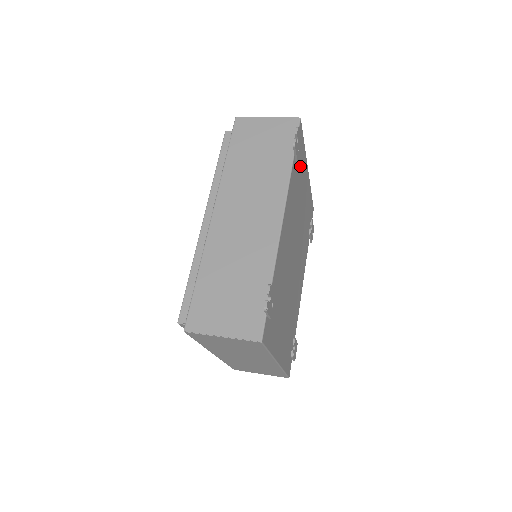
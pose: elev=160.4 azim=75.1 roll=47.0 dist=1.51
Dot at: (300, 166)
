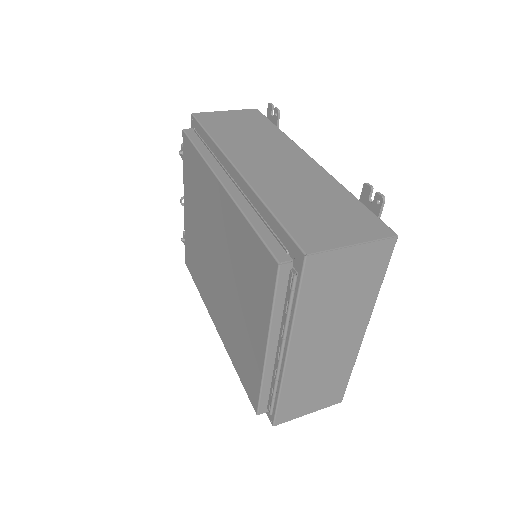
Dot at: occluded
